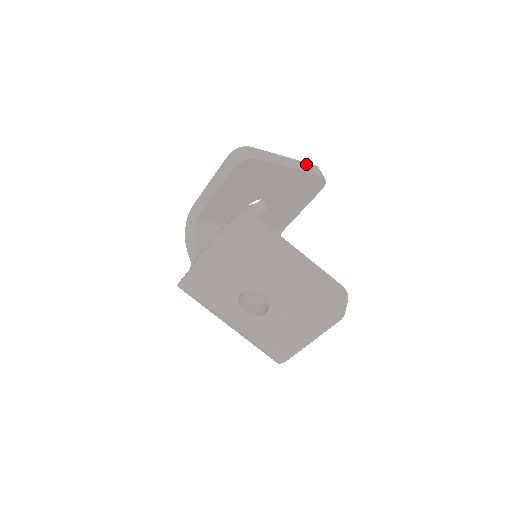
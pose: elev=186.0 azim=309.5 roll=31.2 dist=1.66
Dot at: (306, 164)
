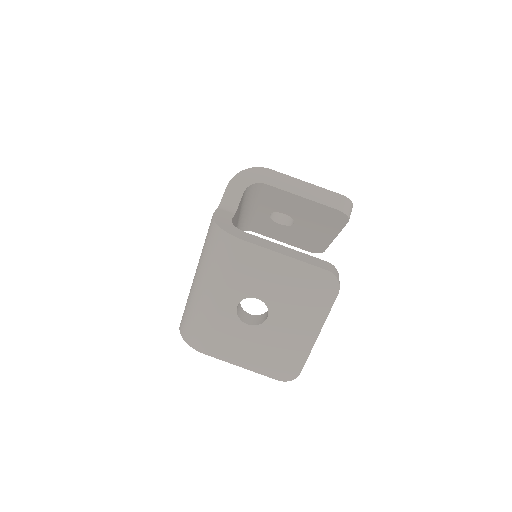
Dot at: occluded
